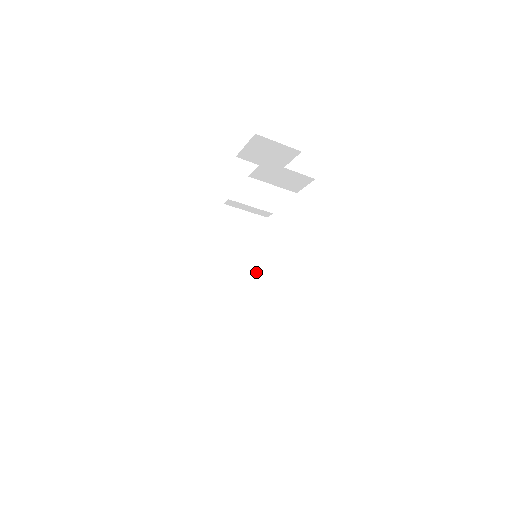
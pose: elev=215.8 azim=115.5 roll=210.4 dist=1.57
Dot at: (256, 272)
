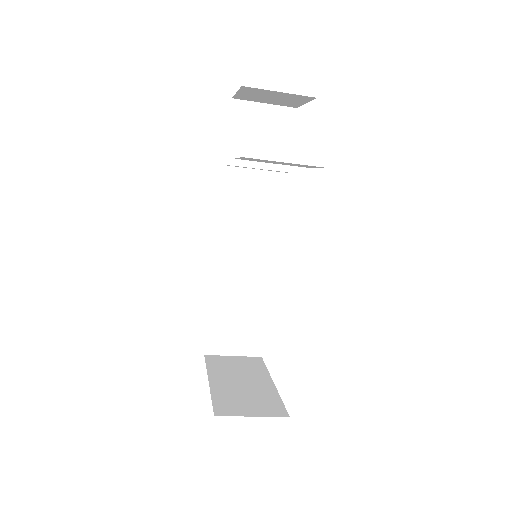
Dot at: (271, 247)
